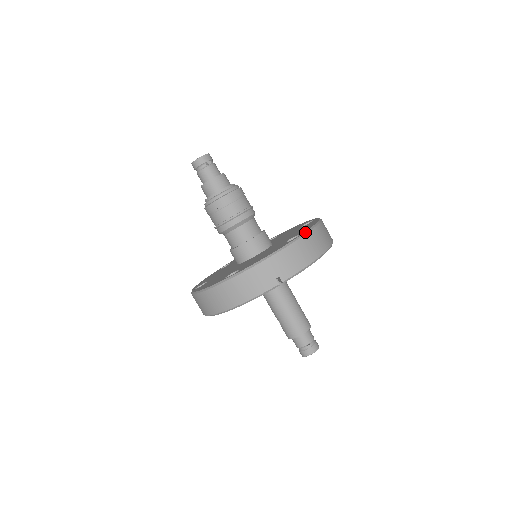
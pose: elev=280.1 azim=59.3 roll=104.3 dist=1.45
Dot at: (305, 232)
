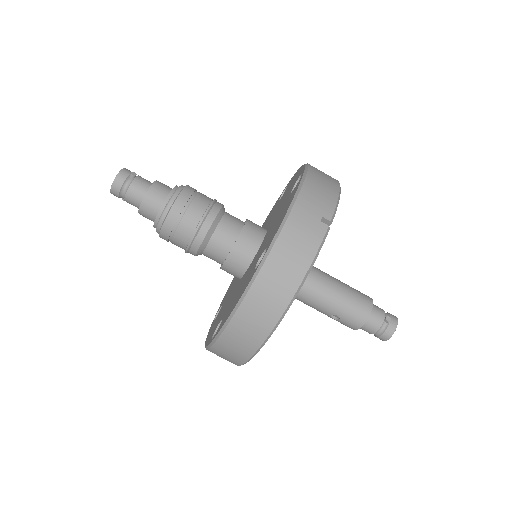
Dot at: (305, 167)
